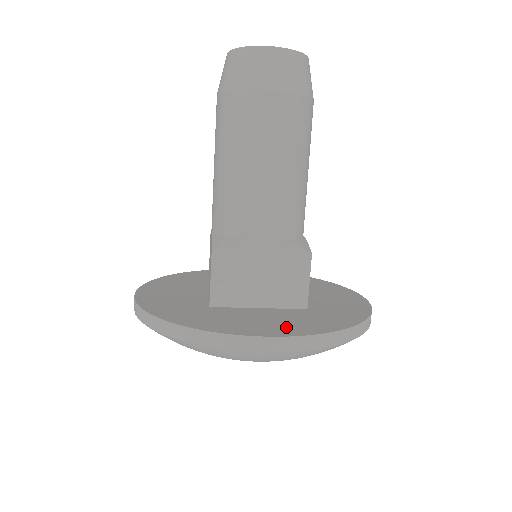
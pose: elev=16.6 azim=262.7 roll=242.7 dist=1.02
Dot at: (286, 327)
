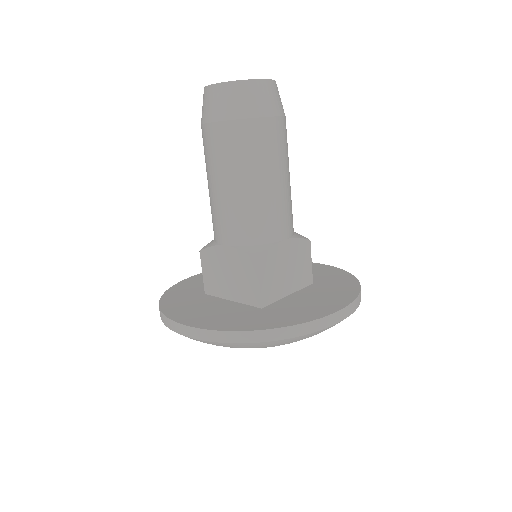
Dot at: (207, 319)
